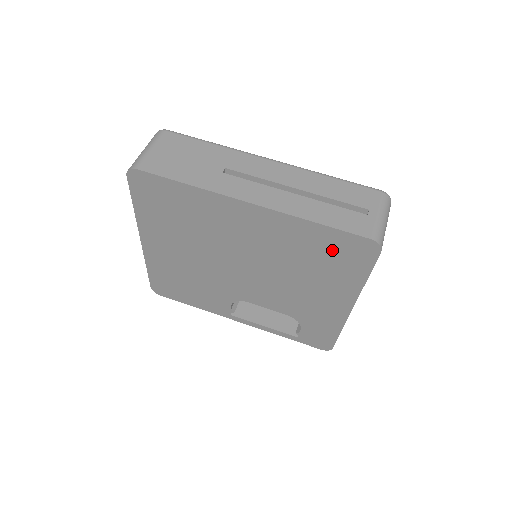
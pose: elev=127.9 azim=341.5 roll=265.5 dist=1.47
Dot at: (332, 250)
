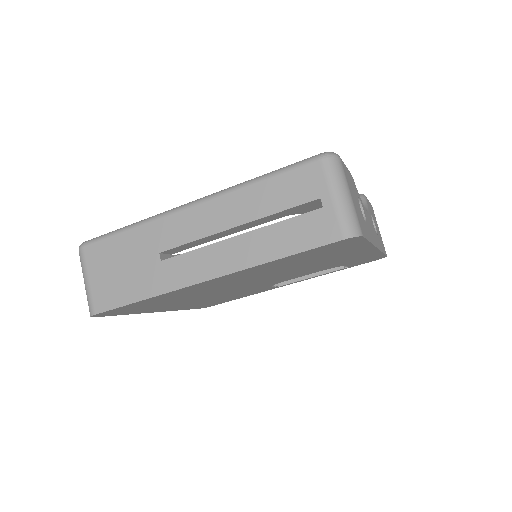
Dot at: (315, 254)
